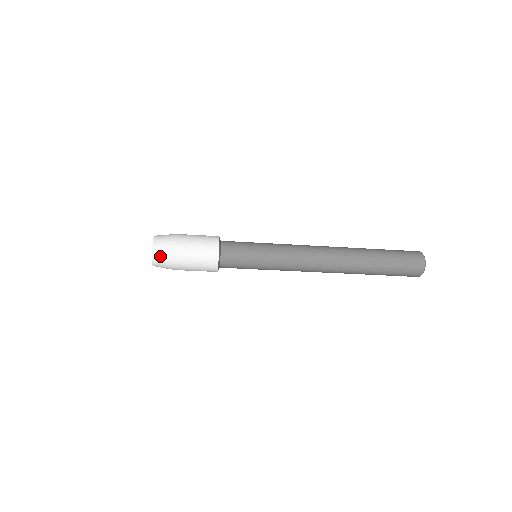
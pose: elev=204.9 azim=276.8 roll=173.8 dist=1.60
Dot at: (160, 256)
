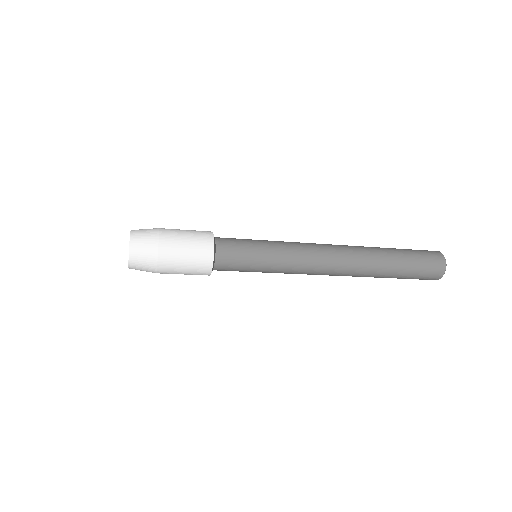
Dot at: (140, 250)
